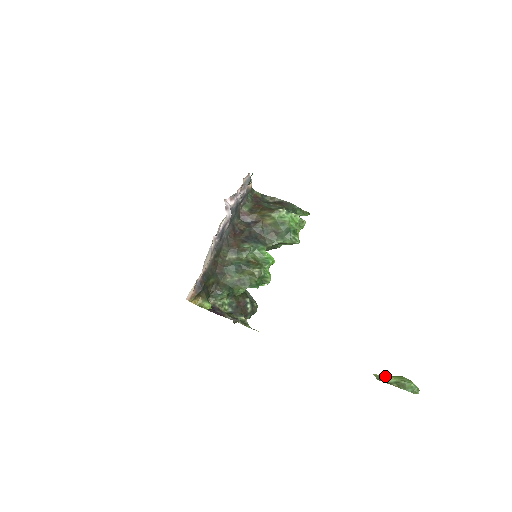
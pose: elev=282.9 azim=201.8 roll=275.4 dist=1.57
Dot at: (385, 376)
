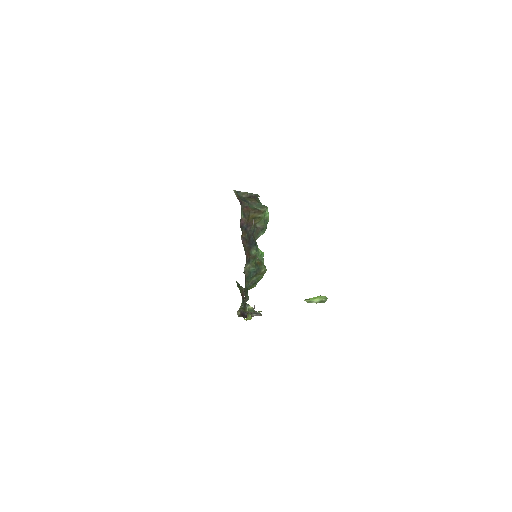
Dot at: (312, 299)
